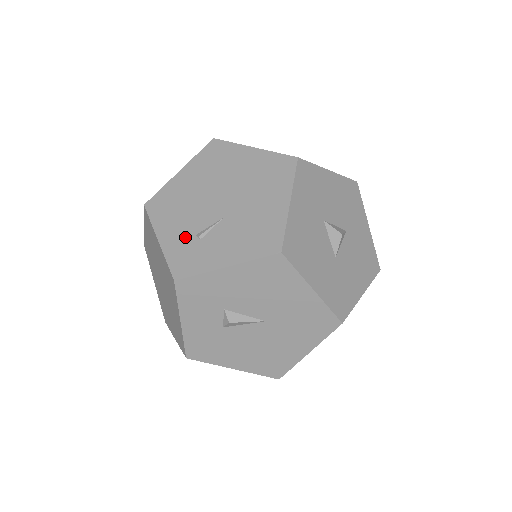
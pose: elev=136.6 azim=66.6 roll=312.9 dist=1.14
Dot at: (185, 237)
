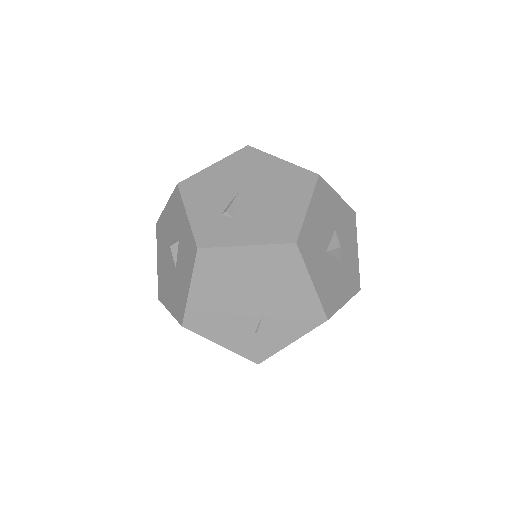
Dot at: (242, 336)
